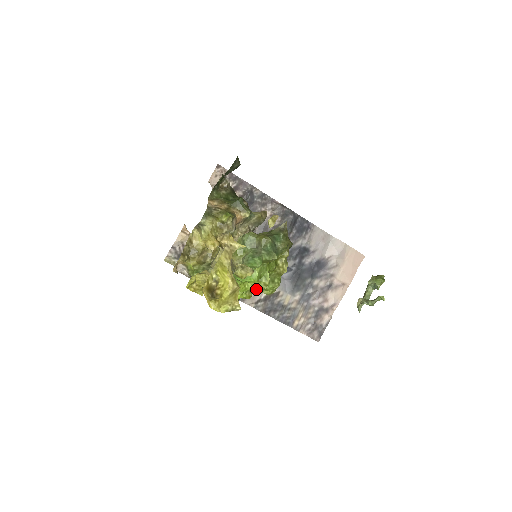
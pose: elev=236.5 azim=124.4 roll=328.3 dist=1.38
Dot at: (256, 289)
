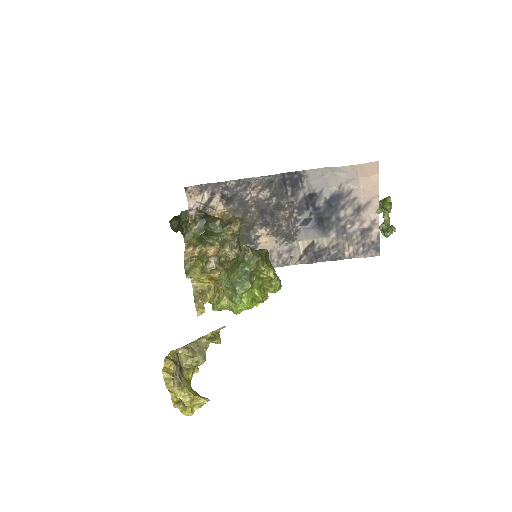
Dot at: occluded
